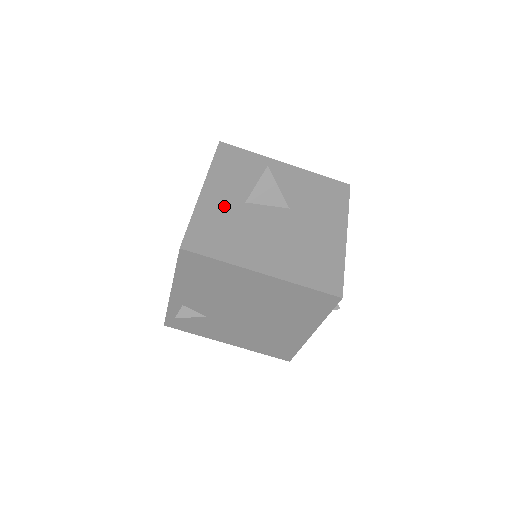
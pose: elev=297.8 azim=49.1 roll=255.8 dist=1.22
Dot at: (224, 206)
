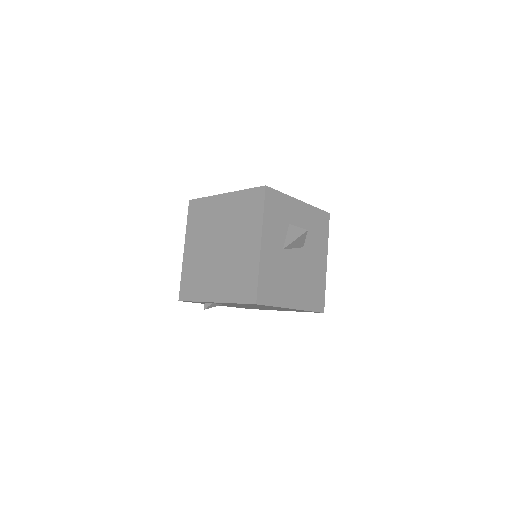
Dot at: (273, 257)
